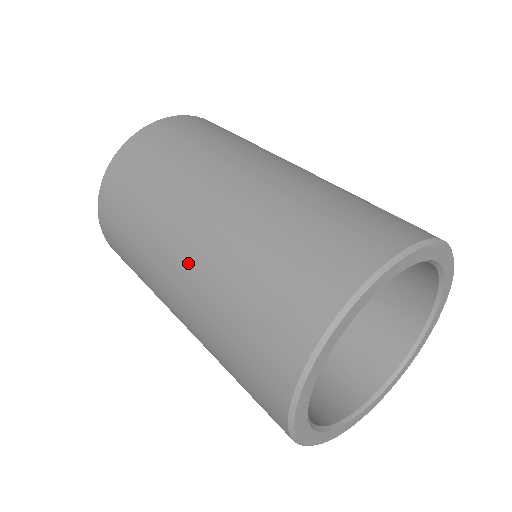
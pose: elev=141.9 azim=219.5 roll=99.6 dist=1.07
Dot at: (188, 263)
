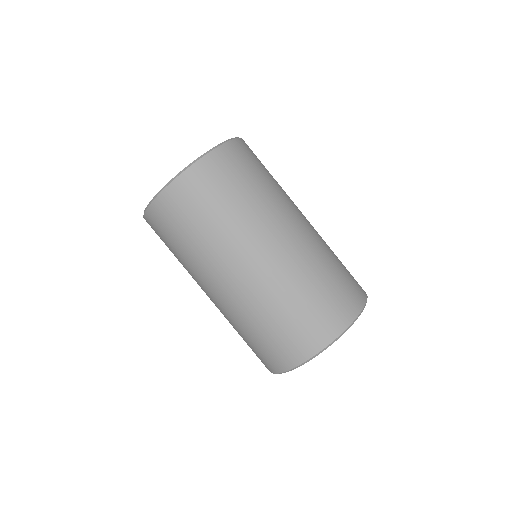
Dot at: (217, 304)
